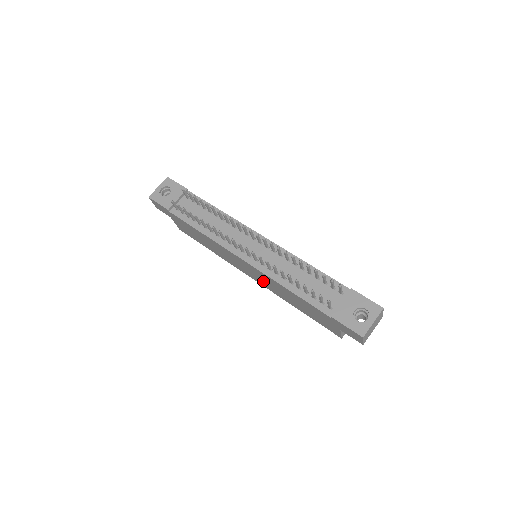
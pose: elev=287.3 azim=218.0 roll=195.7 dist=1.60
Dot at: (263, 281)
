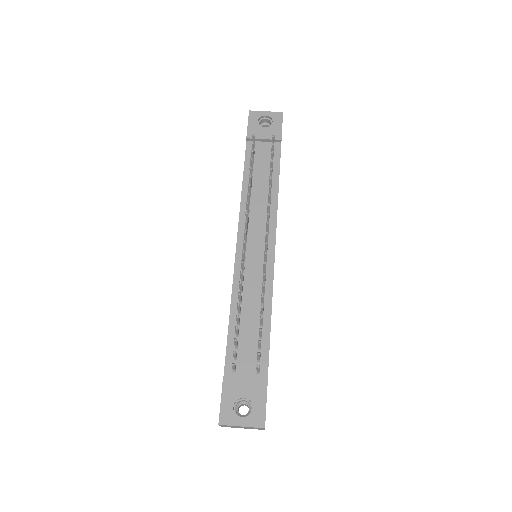
Dot at: occluded
